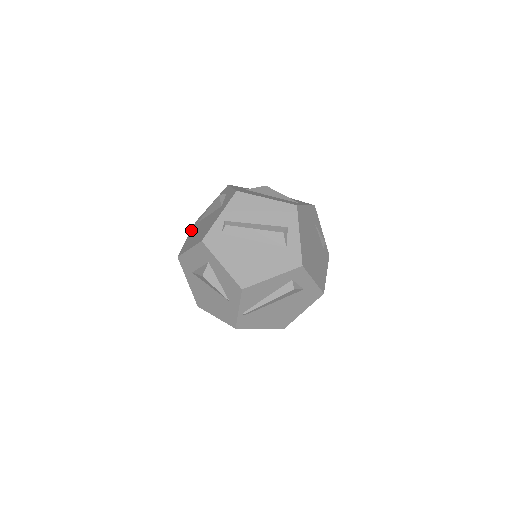
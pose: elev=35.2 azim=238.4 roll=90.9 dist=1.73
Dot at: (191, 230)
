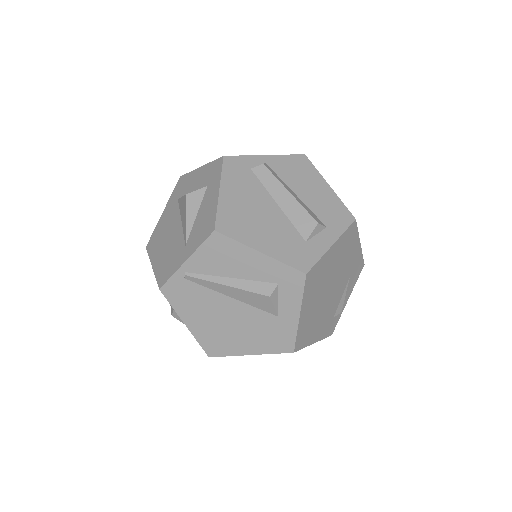
Dot at: occluded
